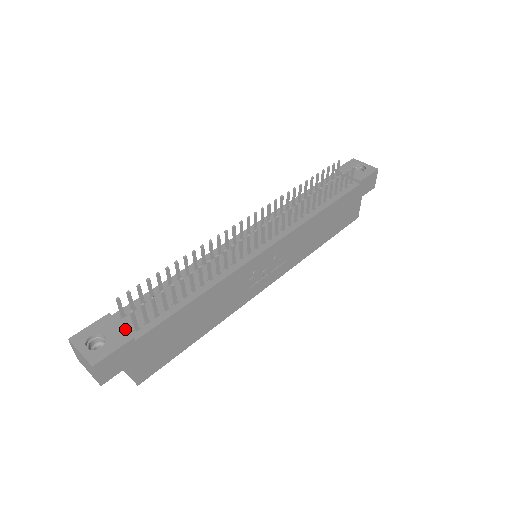
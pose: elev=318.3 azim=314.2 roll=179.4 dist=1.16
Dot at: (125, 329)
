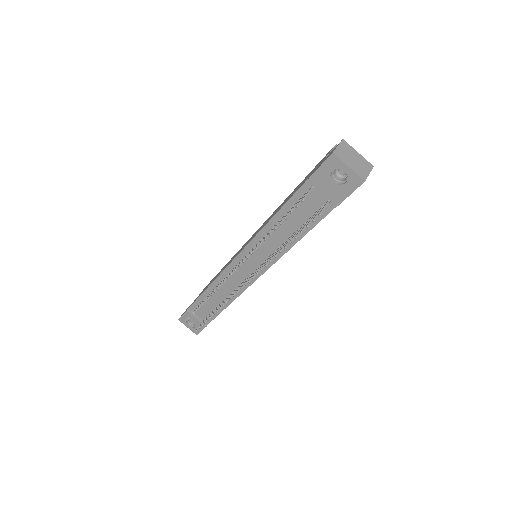
Dot at: (200, 321)
